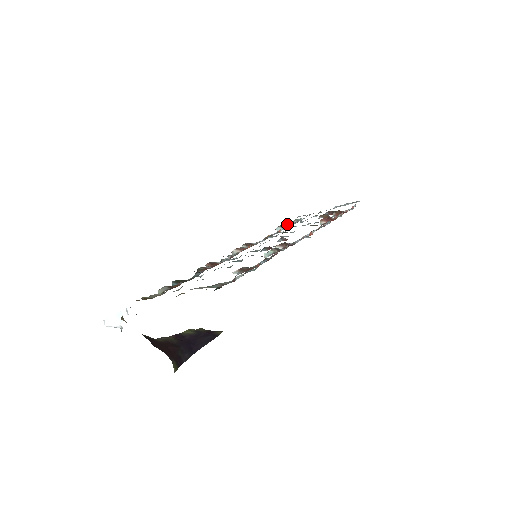
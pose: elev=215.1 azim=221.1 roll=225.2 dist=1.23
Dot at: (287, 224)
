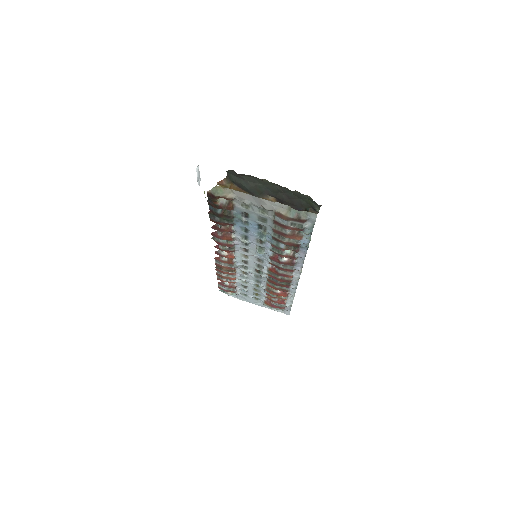
Dot at: (222, 290)
